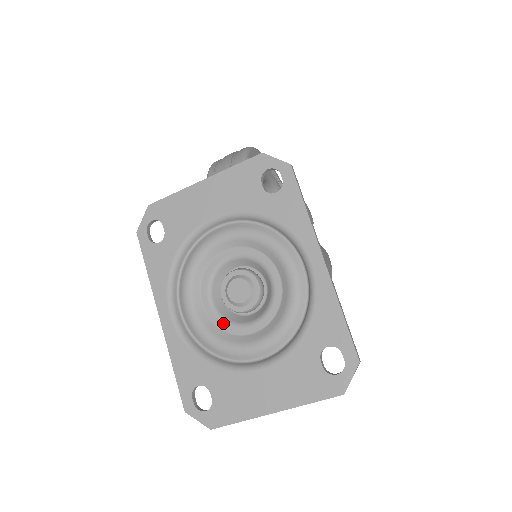
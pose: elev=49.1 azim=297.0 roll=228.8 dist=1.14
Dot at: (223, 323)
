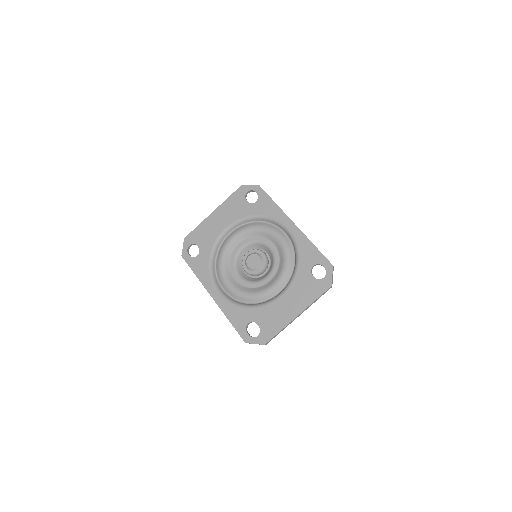
Dot at: (250, 284)
